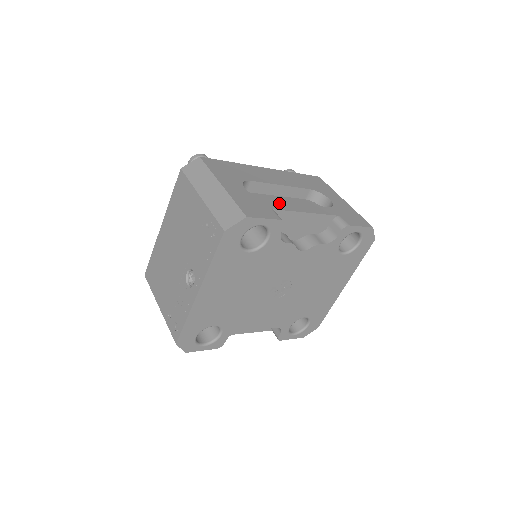
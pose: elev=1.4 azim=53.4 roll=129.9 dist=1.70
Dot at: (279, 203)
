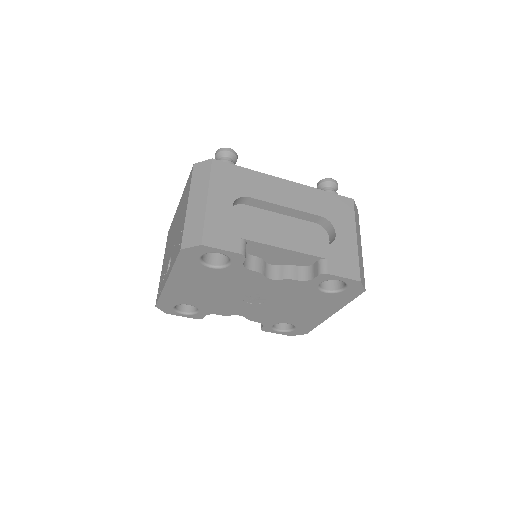
Dot at: (259, 231)
